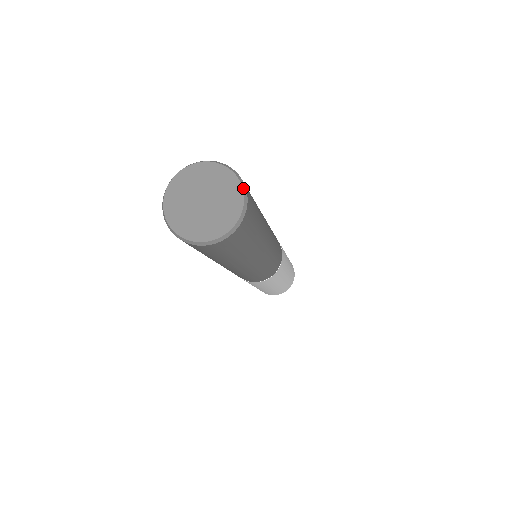
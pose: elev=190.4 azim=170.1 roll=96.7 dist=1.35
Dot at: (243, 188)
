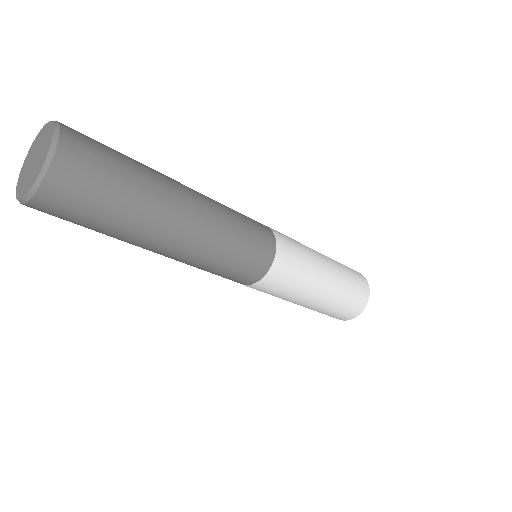
Dot at: (55, 131)
